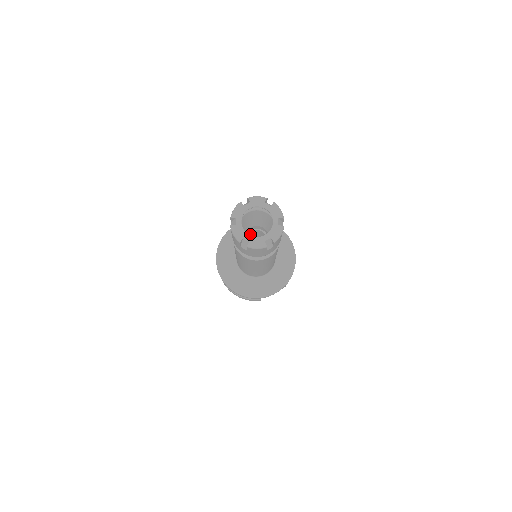
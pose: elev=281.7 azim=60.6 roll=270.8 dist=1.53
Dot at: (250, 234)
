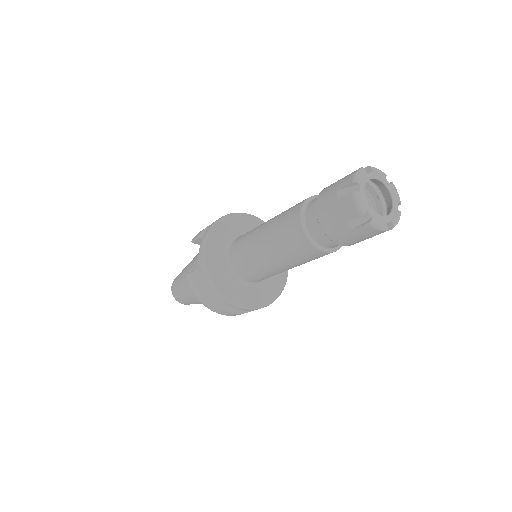
Dot at: occluded
